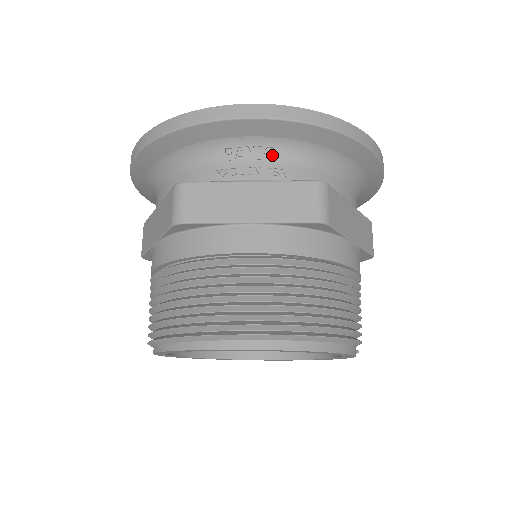
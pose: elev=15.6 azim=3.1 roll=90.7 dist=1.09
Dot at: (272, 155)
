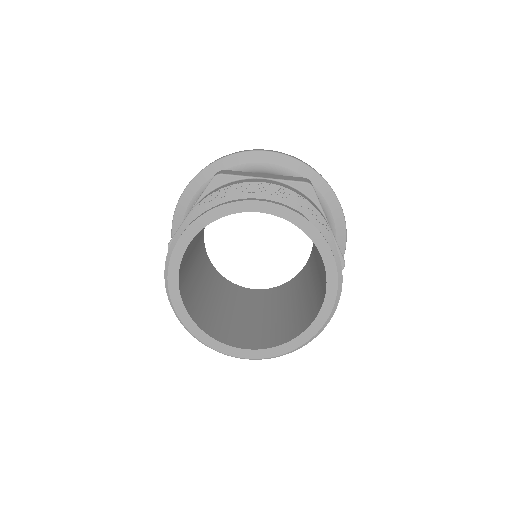
Dot at: occluded
